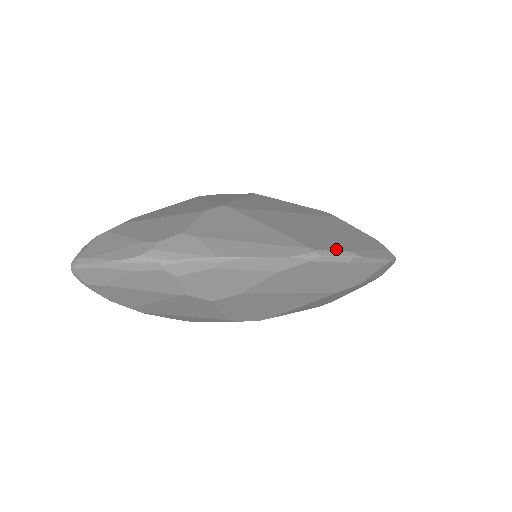
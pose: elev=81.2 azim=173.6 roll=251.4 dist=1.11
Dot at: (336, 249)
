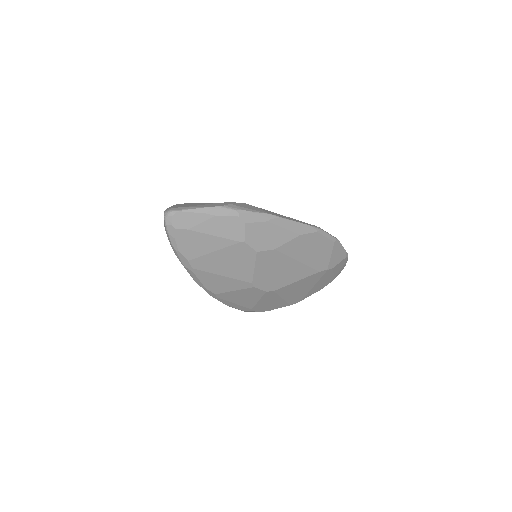
Dot at: (327, 232)
